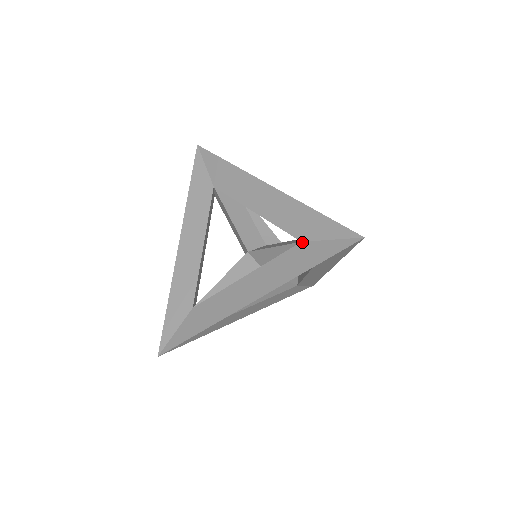
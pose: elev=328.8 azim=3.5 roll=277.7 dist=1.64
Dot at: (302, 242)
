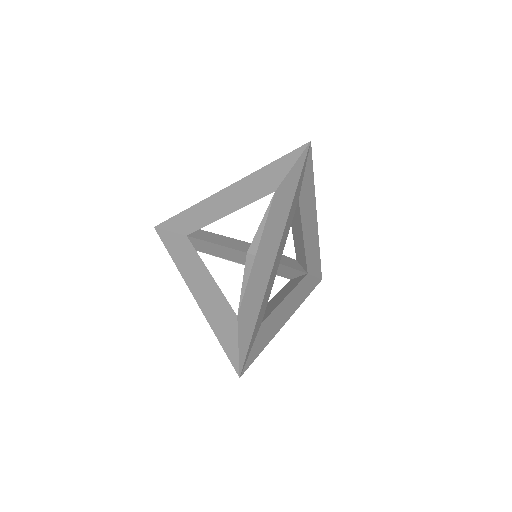
Dot at: (237, 317)
